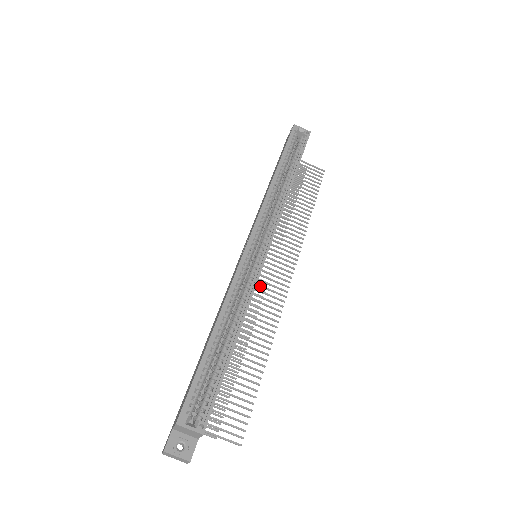
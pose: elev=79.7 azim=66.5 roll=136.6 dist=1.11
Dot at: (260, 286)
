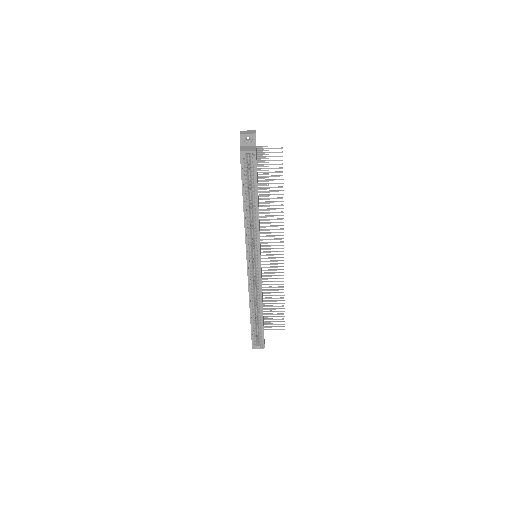
Dot at: occluded
